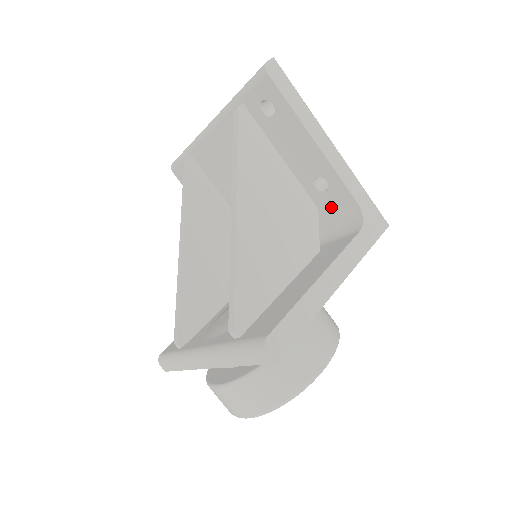
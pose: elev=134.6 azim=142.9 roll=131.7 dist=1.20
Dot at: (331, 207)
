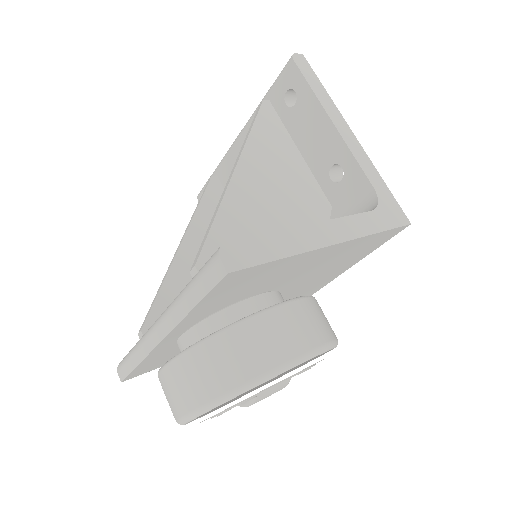
Dot at: (345, 201)
